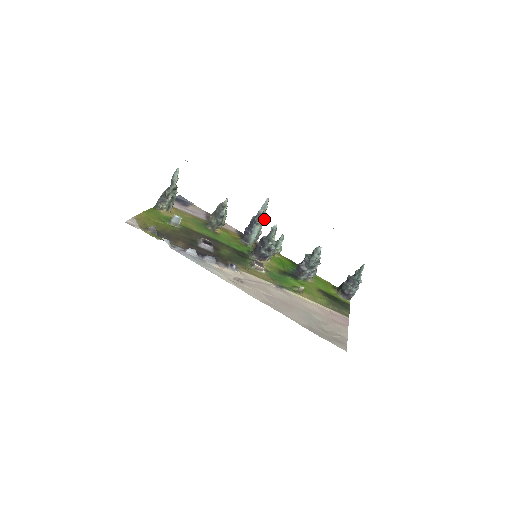
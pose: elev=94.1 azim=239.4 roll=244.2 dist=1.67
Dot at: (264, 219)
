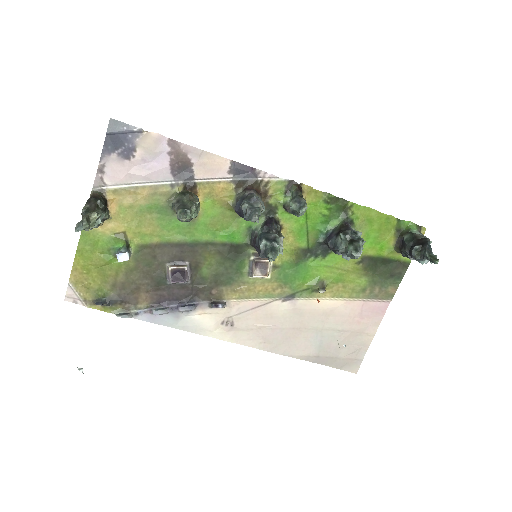
Dot at: occluded
